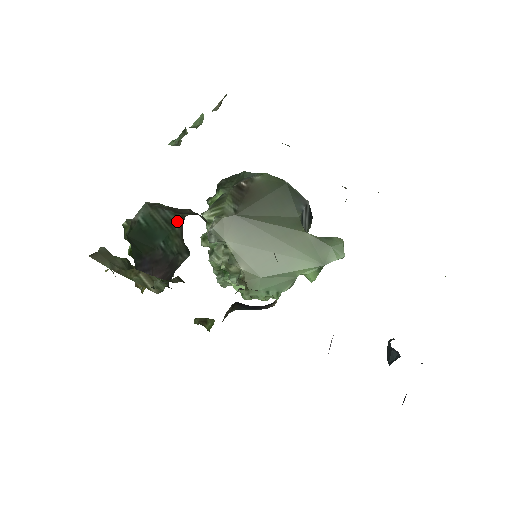
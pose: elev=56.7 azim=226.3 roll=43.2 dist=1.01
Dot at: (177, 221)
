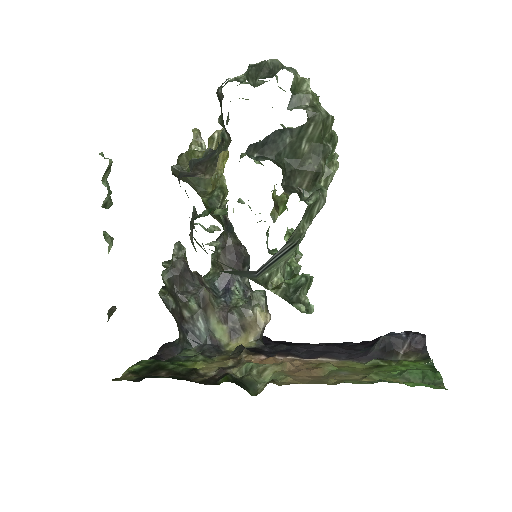
Dot at: occluded
